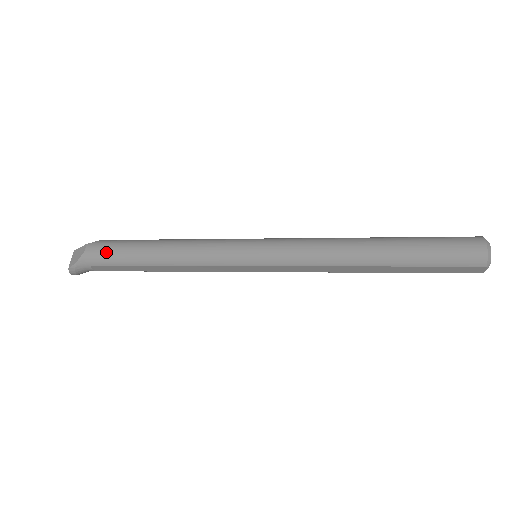
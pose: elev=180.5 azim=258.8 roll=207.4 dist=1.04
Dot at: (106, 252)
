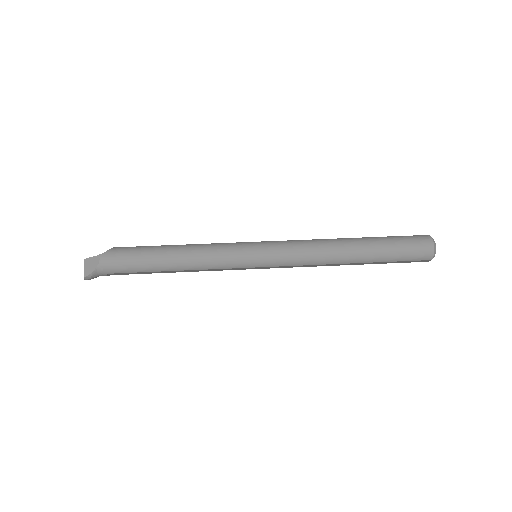
Dot at: (121, 262)
